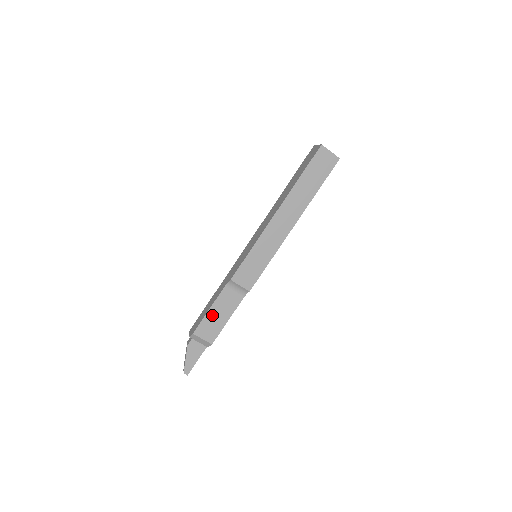
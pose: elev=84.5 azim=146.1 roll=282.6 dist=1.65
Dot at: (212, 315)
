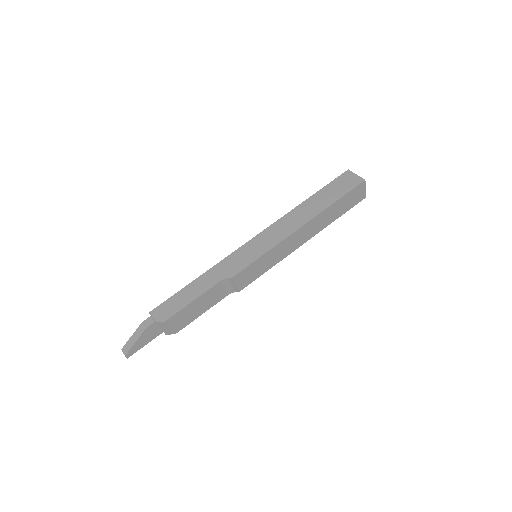
Dot at: (193, 306)
